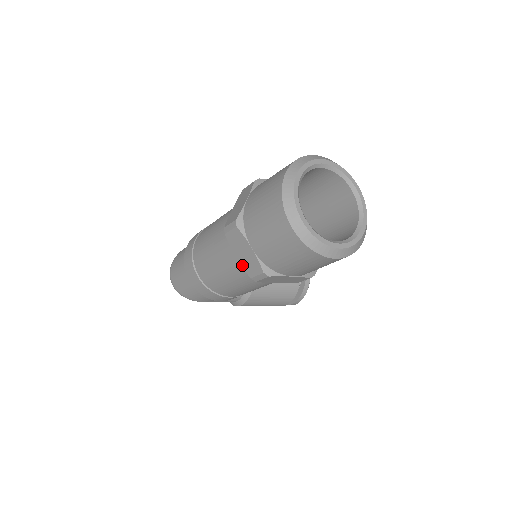
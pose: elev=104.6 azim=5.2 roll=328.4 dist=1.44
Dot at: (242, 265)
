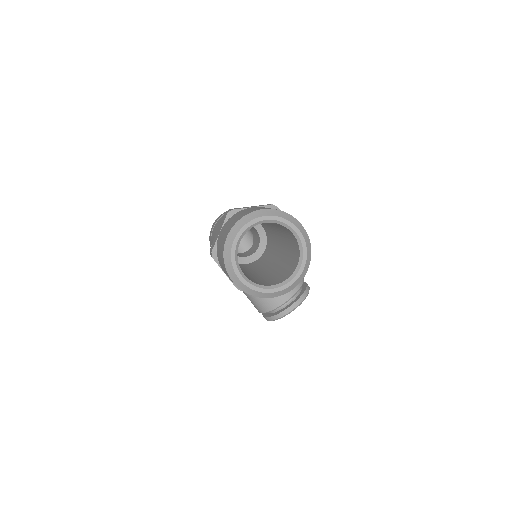
Dot at: (214, 238)
